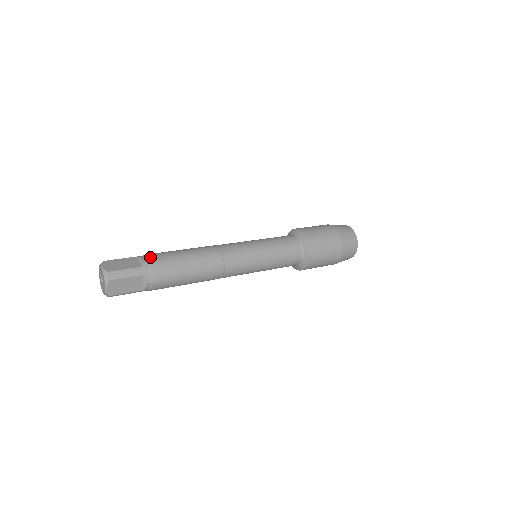
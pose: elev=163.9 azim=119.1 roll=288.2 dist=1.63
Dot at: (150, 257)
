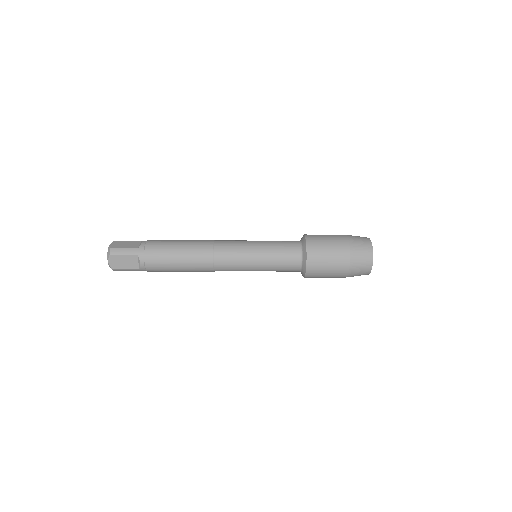
Dot at: (149, 242)
